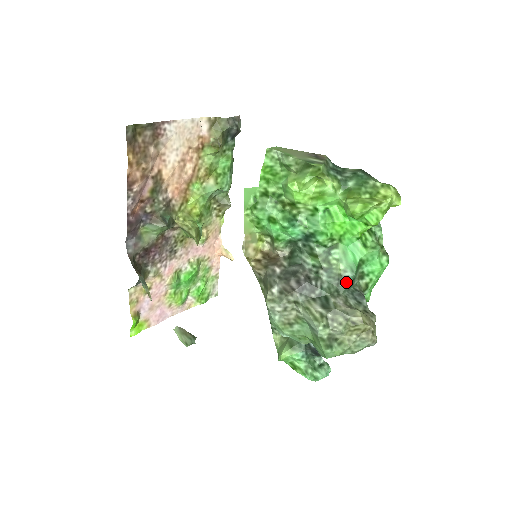
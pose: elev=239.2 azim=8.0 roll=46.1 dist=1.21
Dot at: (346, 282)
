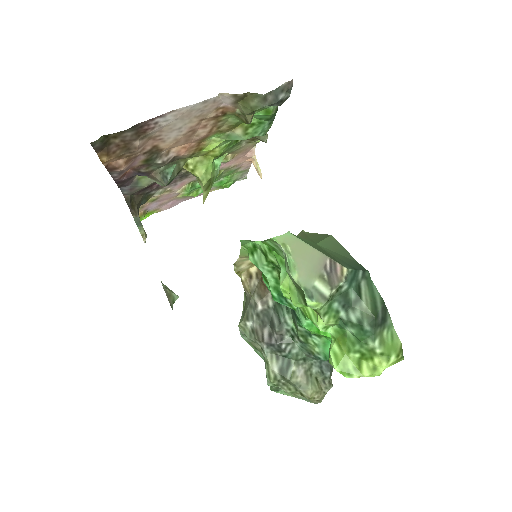
Dot at: (316, 359)
